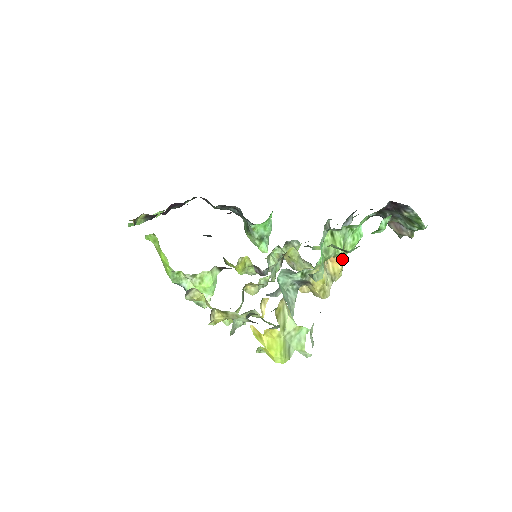
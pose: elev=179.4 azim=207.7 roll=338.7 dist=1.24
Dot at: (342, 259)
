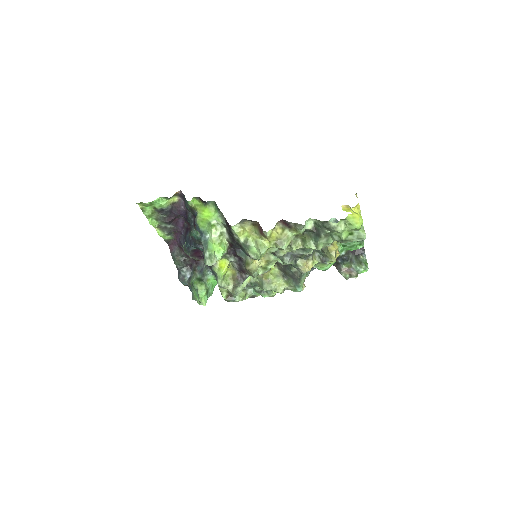
Dot at: (339, 252)
